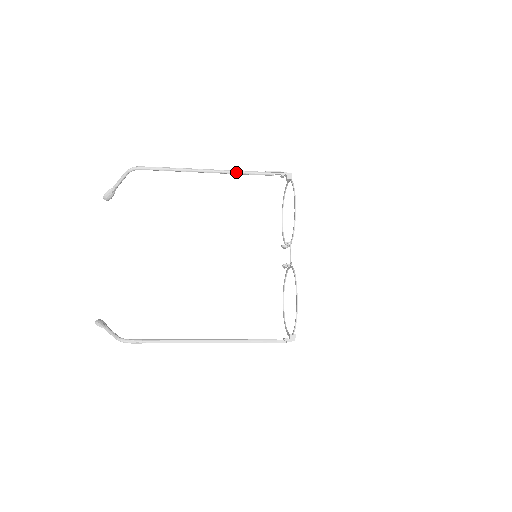
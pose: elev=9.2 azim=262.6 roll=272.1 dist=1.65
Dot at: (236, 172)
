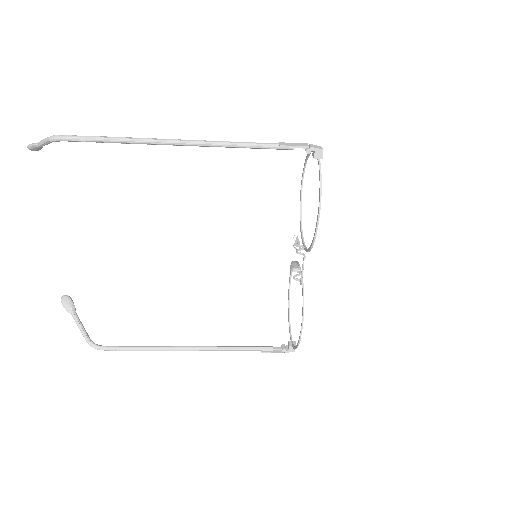
Dot at: (230, 146)
